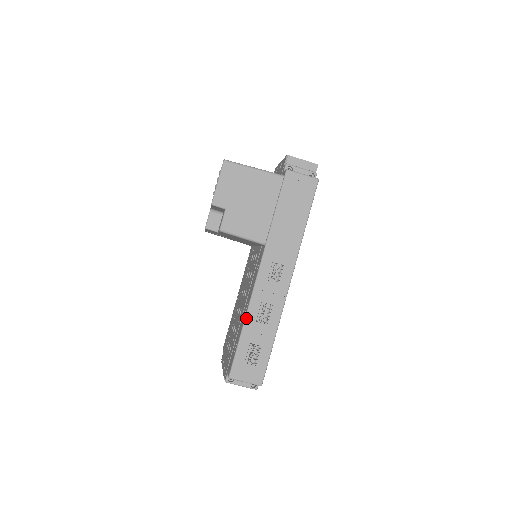
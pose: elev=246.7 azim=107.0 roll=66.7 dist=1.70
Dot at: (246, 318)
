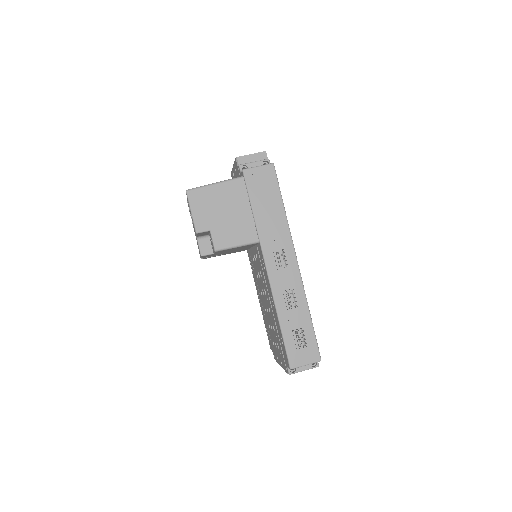
Dot at: (277, 312)
